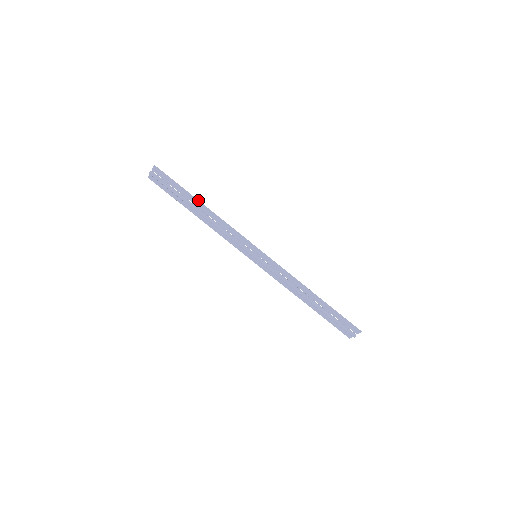
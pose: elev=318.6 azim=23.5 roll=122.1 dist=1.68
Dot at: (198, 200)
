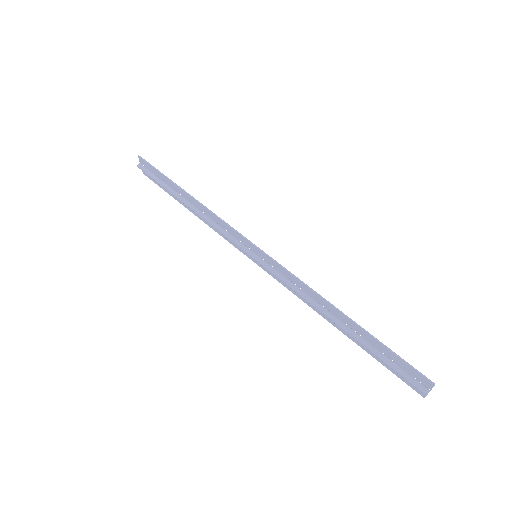
Dot at: (181, 188)
